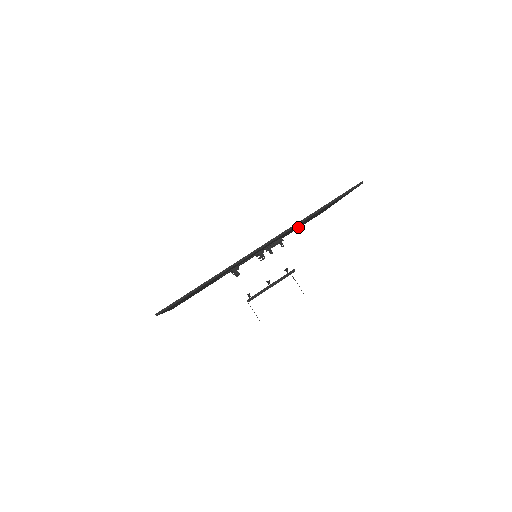
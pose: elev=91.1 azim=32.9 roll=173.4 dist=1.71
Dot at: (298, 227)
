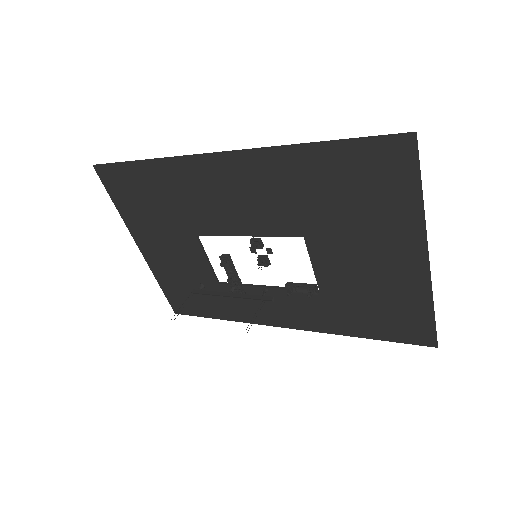
Dot at: (359, 302)
